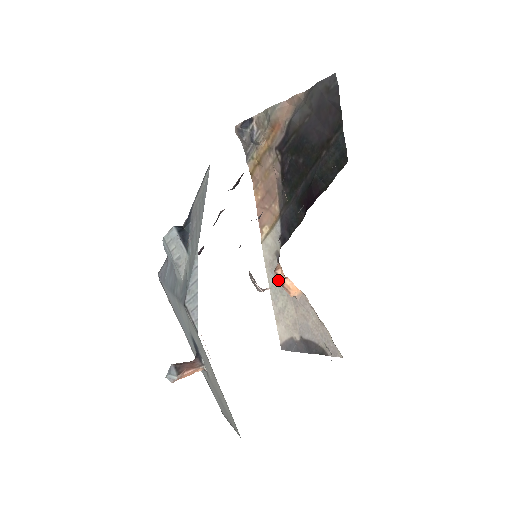
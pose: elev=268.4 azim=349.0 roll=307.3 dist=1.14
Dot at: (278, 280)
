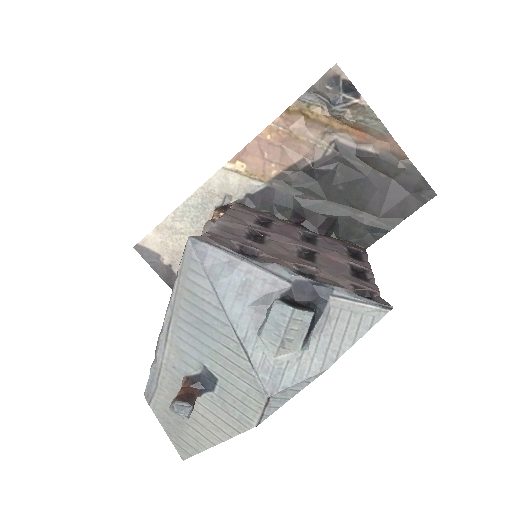
Dot at: occluded
